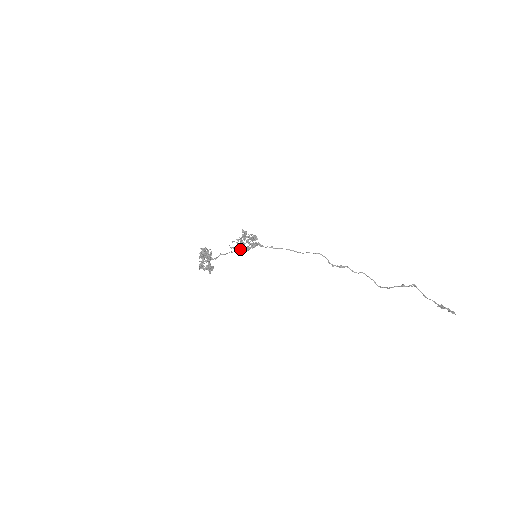
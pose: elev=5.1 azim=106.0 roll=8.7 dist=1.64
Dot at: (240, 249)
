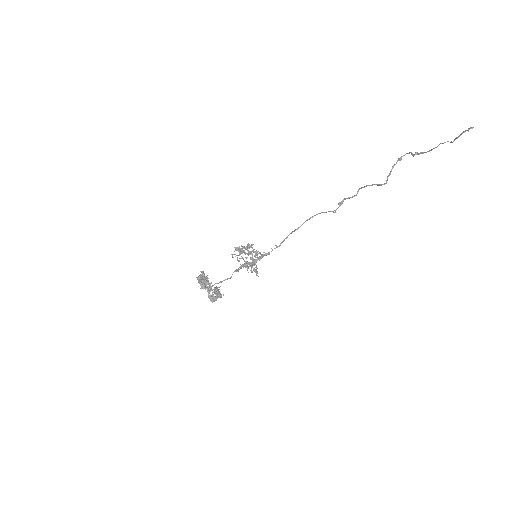
Dot at: (244, 265)
